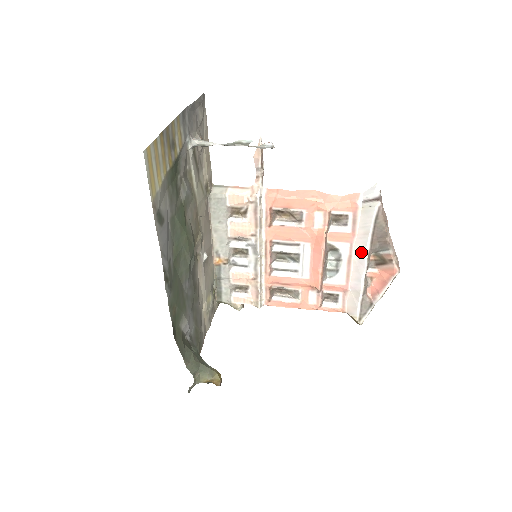
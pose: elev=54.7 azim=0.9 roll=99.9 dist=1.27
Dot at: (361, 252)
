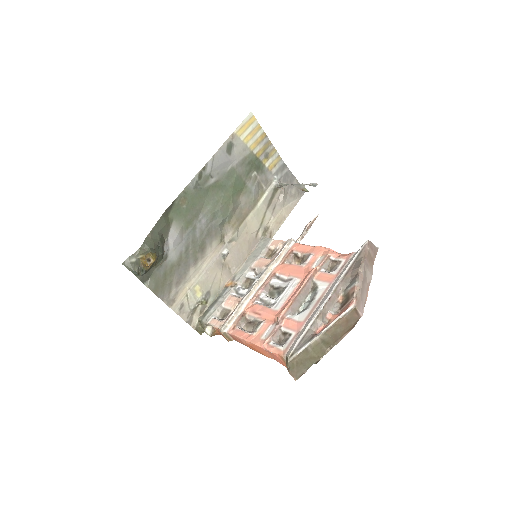
Dot at: (333, 286)
